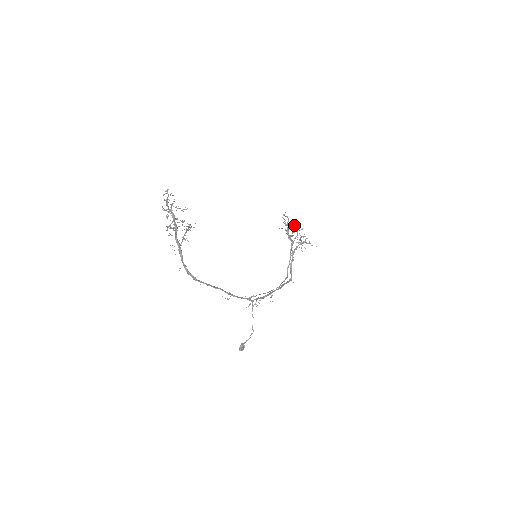
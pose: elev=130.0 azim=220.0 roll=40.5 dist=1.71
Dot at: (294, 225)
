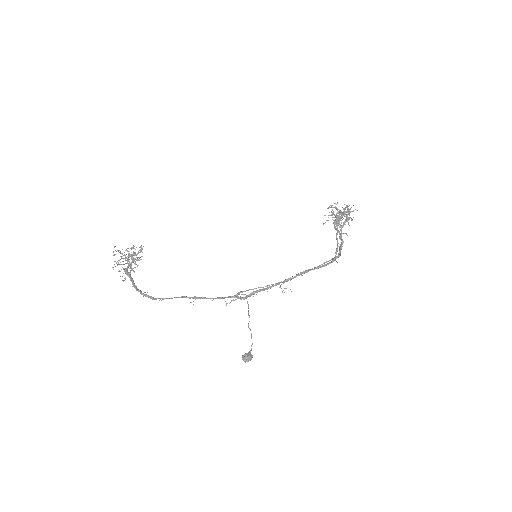
Dot at: (336, 208)
